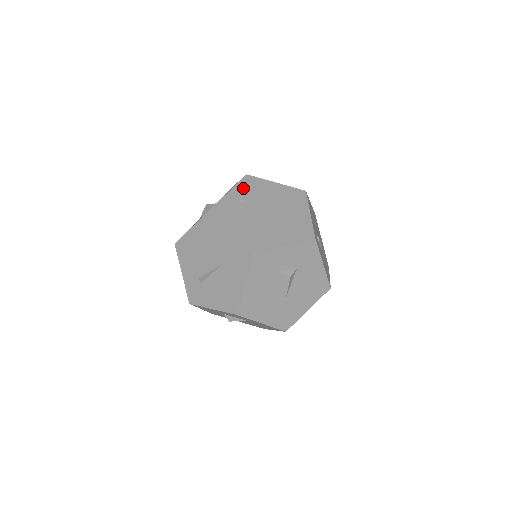
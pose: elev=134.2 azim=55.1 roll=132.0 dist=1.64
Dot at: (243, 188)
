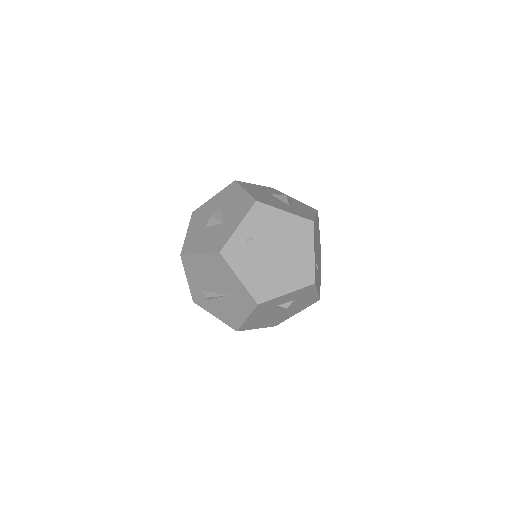
Dot at: (252, 221)
